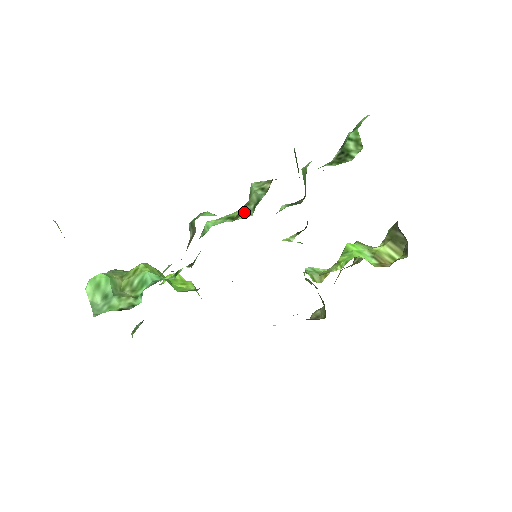
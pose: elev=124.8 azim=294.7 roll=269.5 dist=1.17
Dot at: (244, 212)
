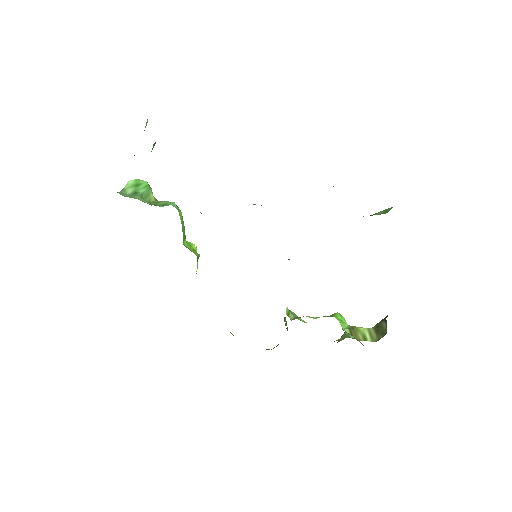
Dot at: occluded
